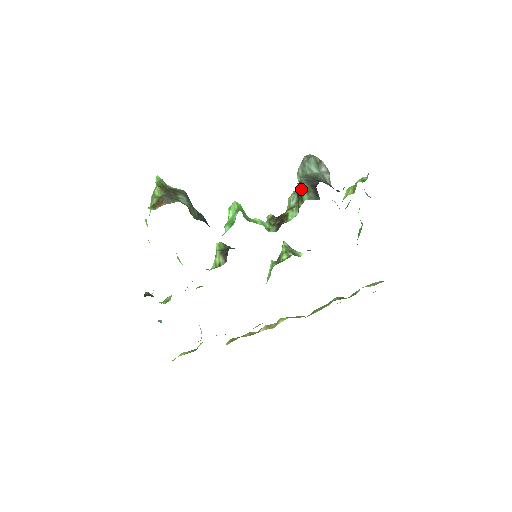
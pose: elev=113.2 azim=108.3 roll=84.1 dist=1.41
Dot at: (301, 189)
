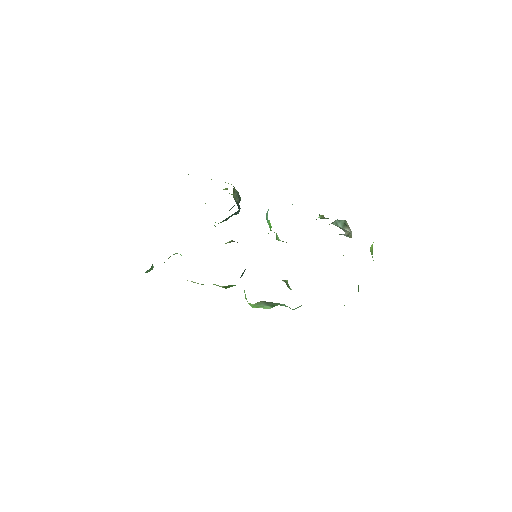
Dot at: occluded
